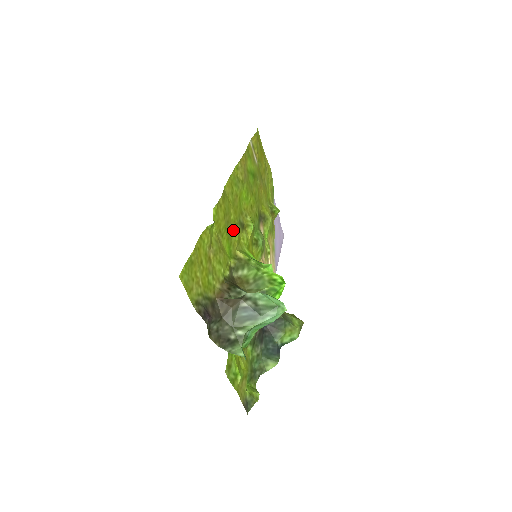
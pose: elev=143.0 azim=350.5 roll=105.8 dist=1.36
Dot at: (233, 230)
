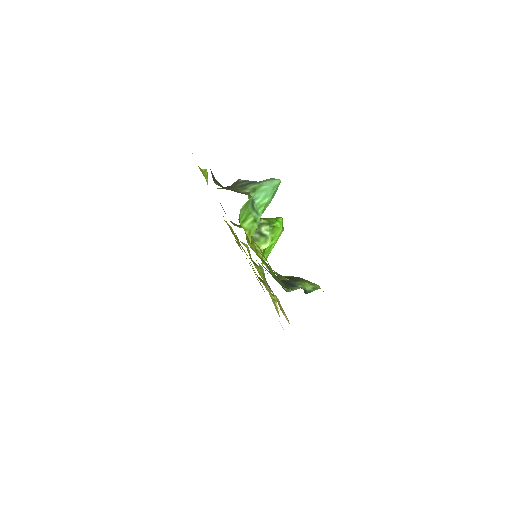
Dot at: occluded
